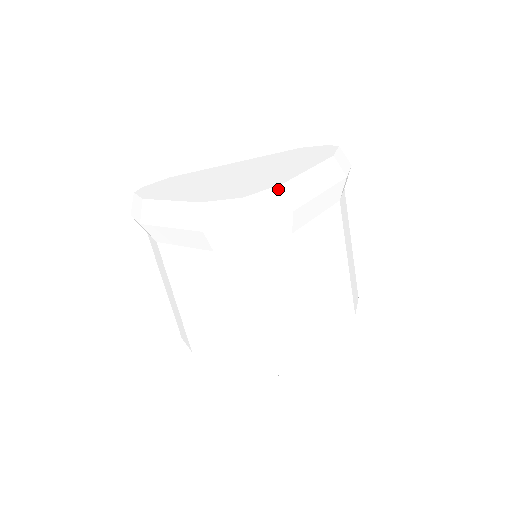
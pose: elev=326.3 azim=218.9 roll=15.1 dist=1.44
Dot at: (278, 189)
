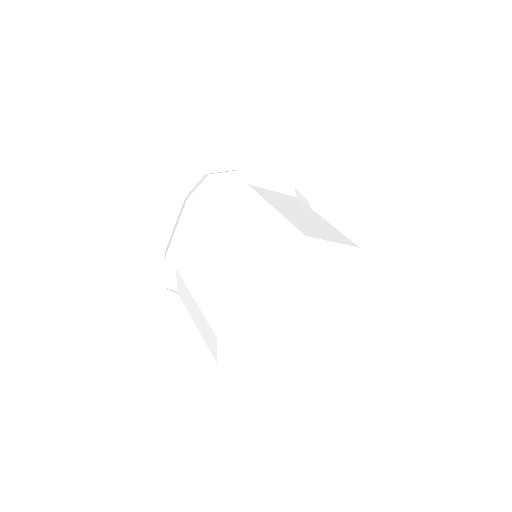
Dot at: occluded
